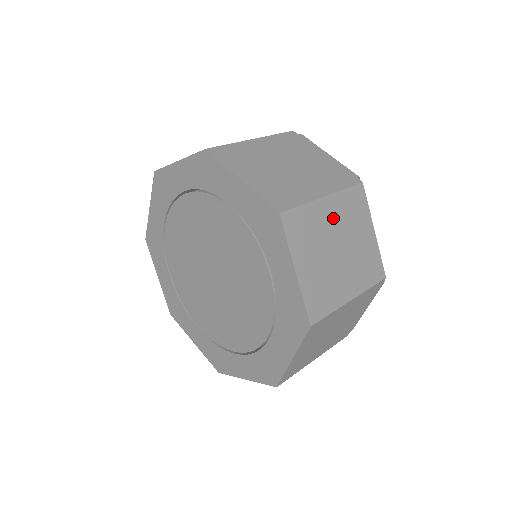
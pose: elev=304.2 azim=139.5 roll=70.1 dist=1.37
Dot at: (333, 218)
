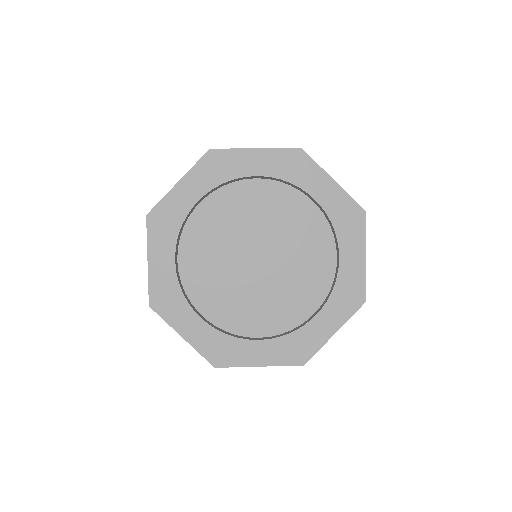
Dot at: occluded
